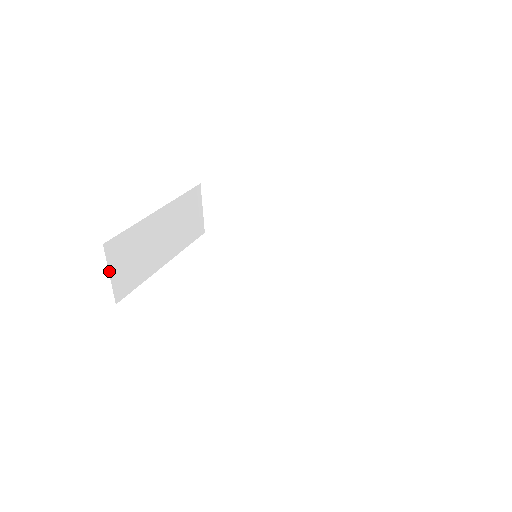
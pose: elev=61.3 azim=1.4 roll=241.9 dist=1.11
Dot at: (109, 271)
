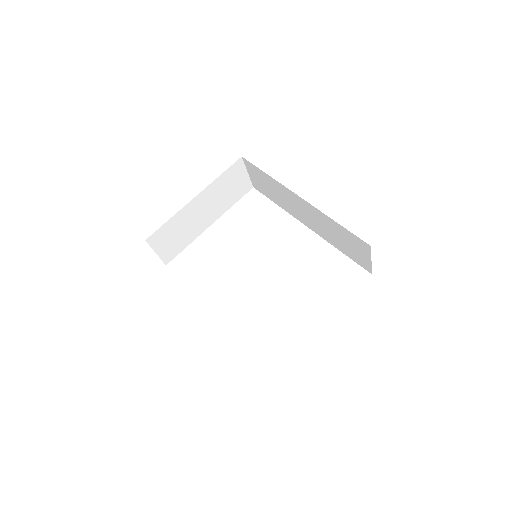
Dot at: (155, 251)
